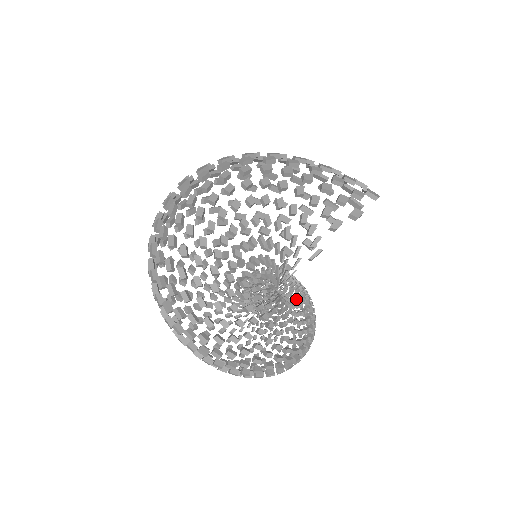
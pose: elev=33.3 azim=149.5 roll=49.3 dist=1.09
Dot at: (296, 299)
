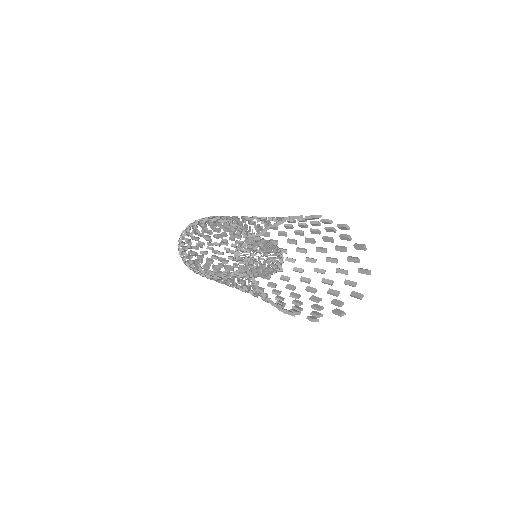
Dot at: occluded
